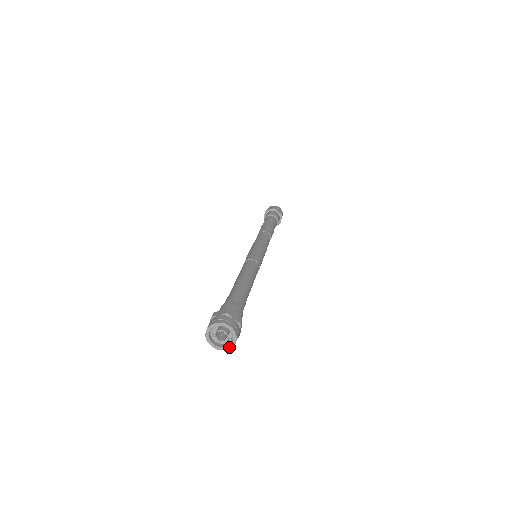
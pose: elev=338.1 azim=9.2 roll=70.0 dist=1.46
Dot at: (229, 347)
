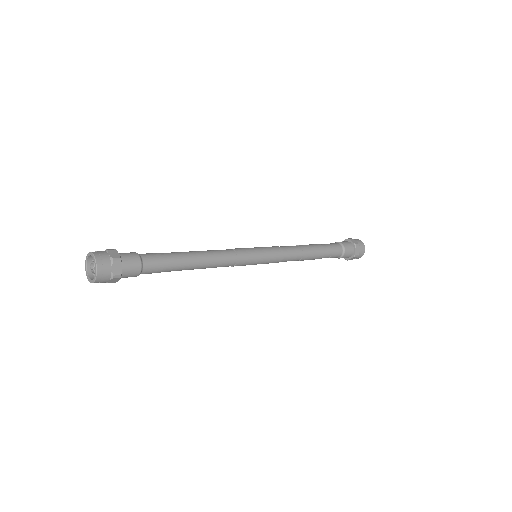
Dot at: (94, 278)
